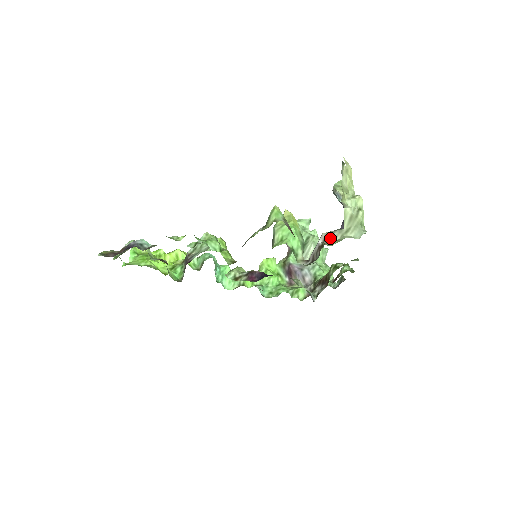
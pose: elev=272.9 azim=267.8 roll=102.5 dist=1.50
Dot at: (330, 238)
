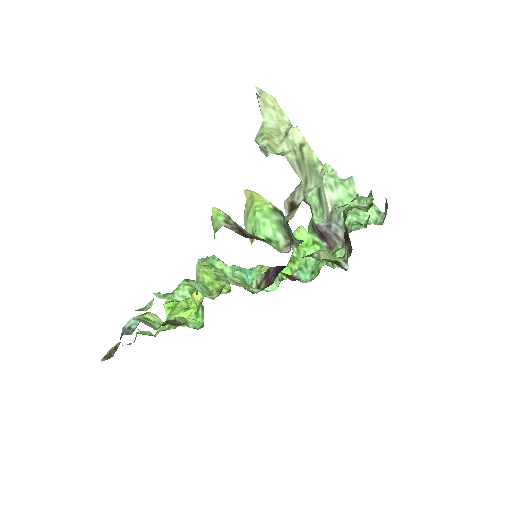
Dot at: (293, 204)
